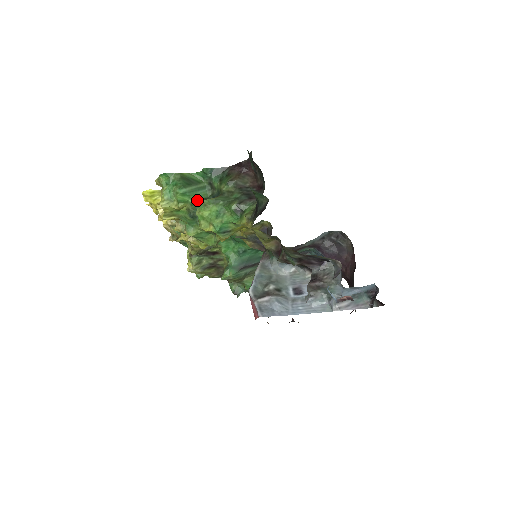
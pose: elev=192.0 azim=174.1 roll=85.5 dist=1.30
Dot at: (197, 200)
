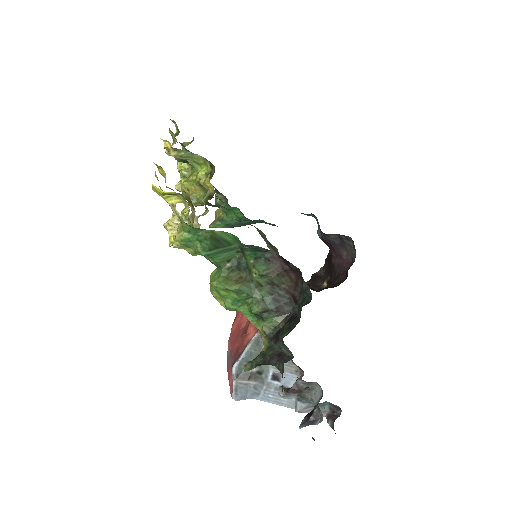
Dot at: (219, 263)
